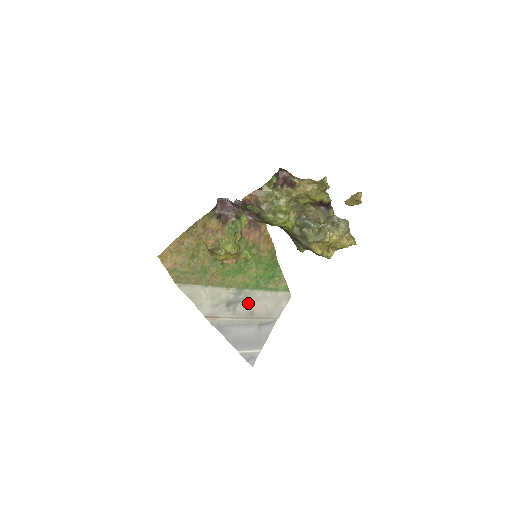
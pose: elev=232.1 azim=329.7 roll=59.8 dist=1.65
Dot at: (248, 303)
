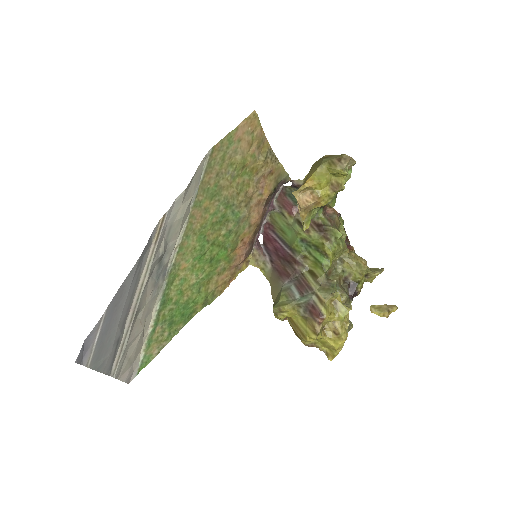
Dot at: (149, 298)
